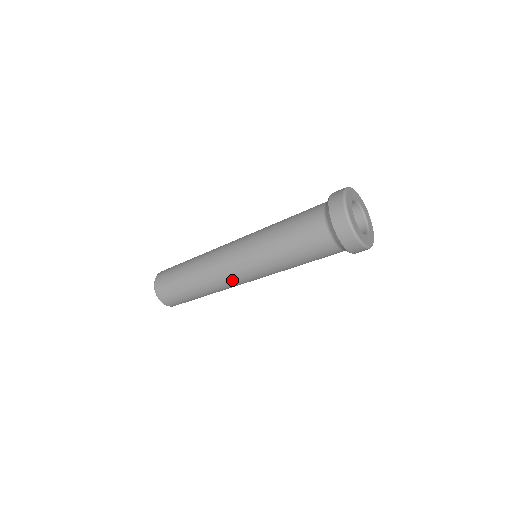
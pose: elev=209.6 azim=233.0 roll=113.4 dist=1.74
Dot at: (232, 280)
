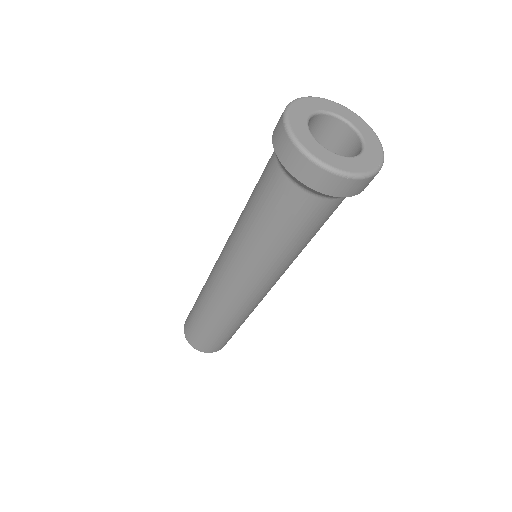
Dot at: (241, 300)
